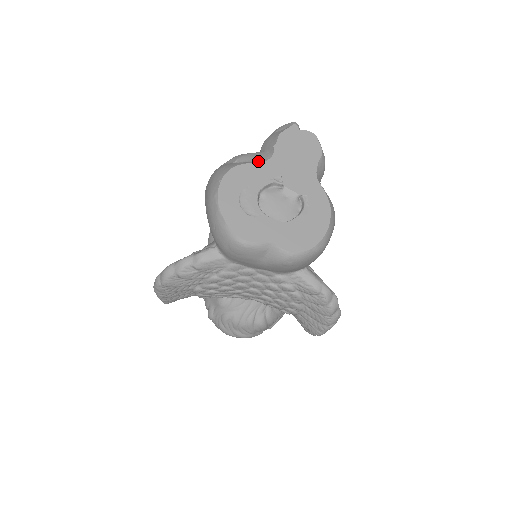
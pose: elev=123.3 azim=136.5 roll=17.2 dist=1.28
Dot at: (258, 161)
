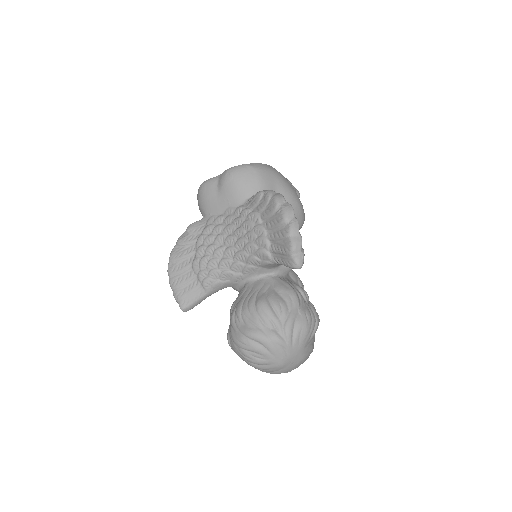
Dot at: occluded
